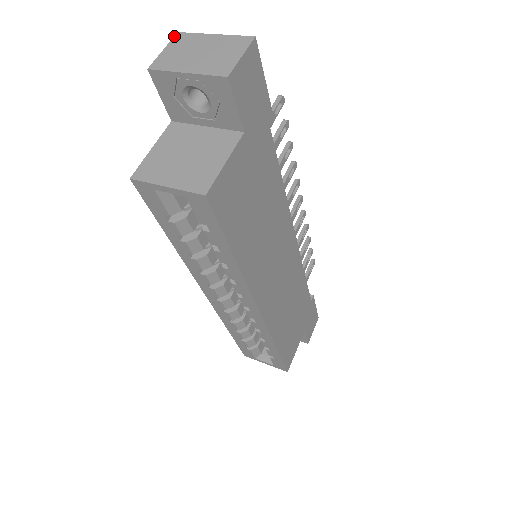
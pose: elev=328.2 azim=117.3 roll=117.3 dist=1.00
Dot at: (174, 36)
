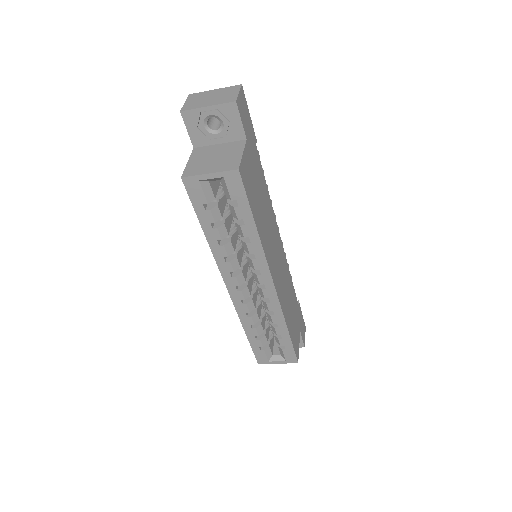
Dot at: (188, 96)
